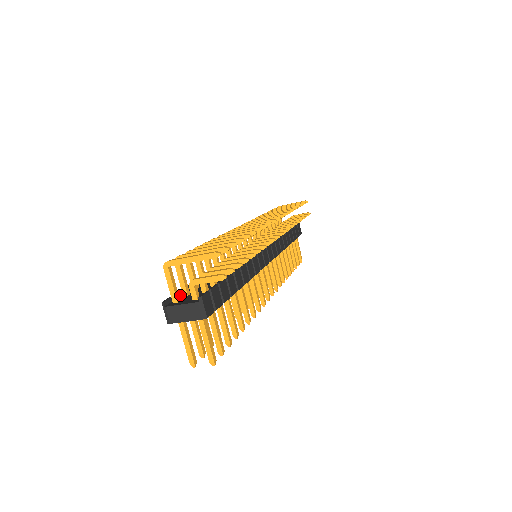
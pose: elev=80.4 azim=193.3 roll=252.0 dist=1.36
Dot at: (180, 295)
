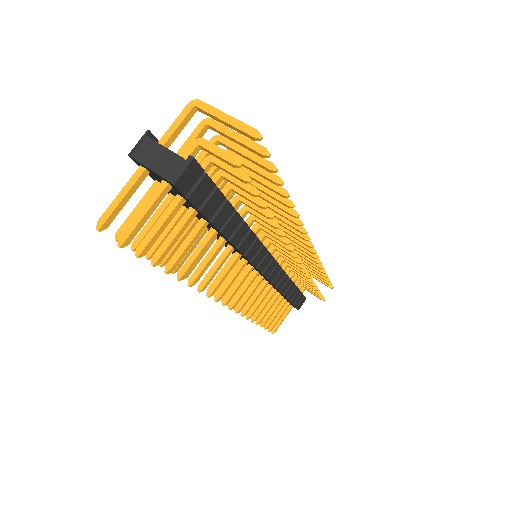
Dot at: occluded
